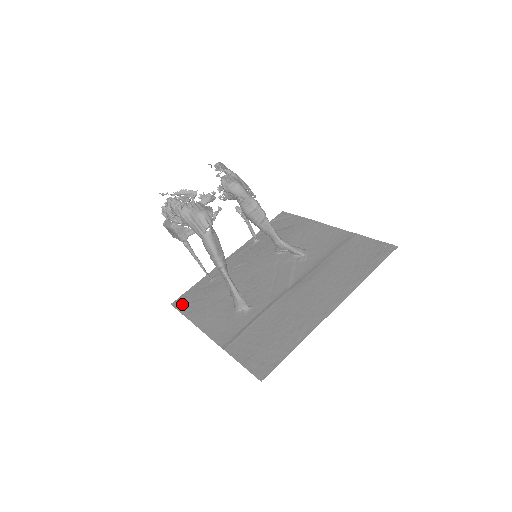
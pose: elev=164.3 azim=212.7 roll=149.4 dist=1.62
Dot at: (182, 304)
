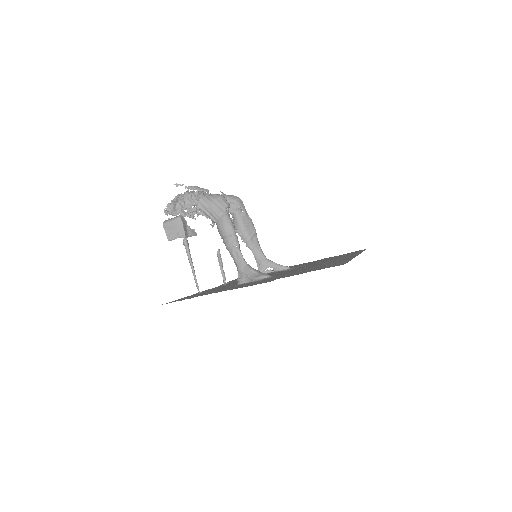
Dot at: occluded
